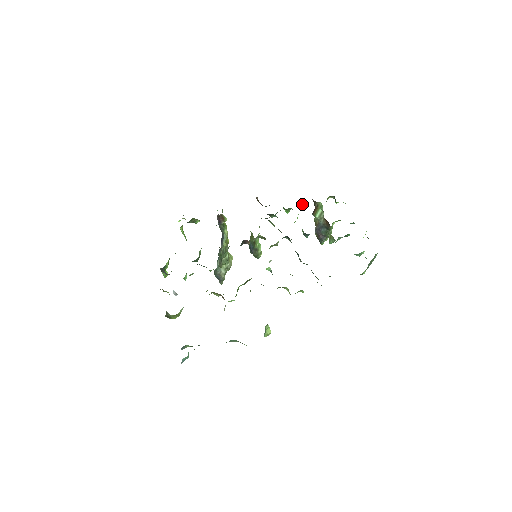
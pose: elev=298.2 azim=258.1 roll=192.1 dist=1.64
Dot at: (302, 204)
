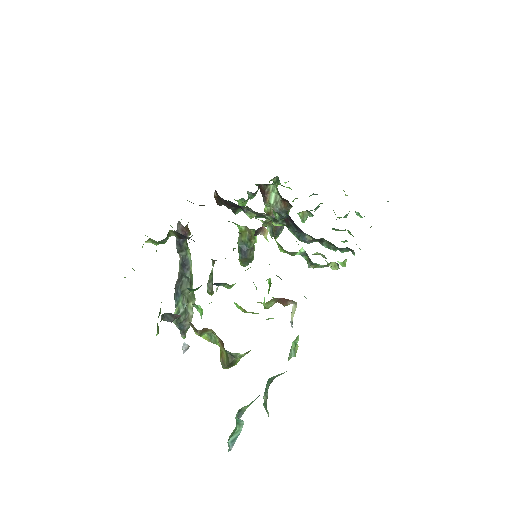
Dot at: (256, 191)
